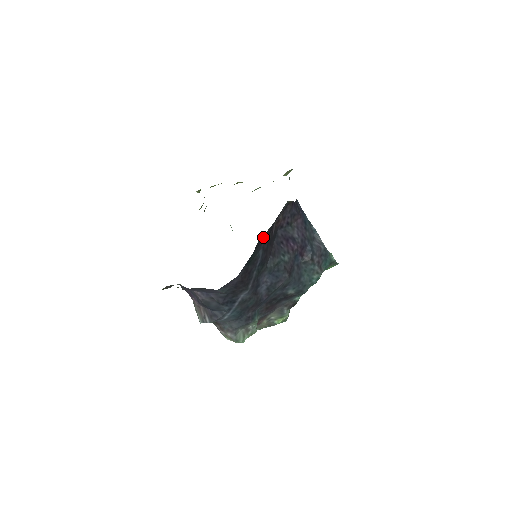
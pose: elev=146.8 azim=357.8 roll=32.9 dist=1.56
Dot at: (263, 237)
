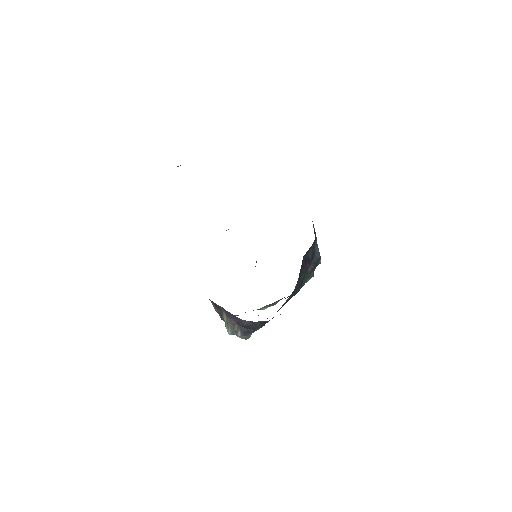
Dot at: occluded
